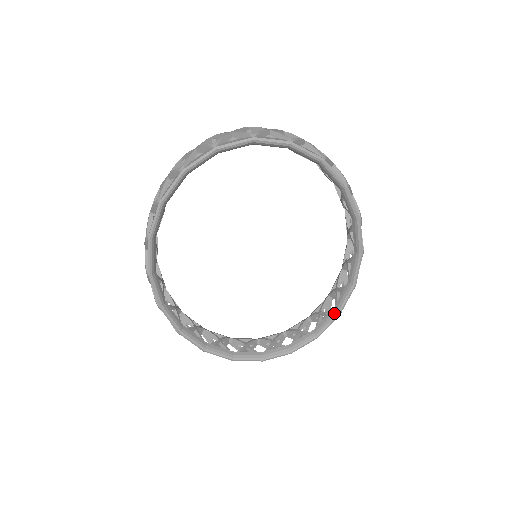
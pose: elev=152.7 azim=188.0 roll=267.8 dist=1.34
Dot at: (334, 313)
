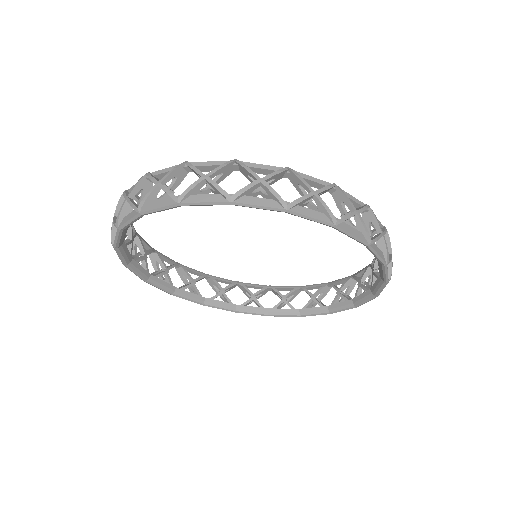
Dot at: (379, 264)
